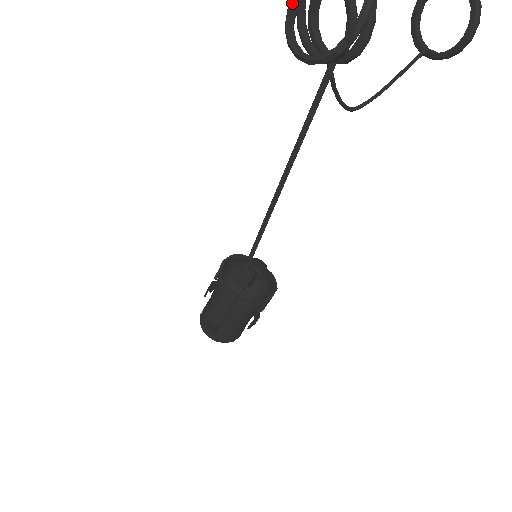
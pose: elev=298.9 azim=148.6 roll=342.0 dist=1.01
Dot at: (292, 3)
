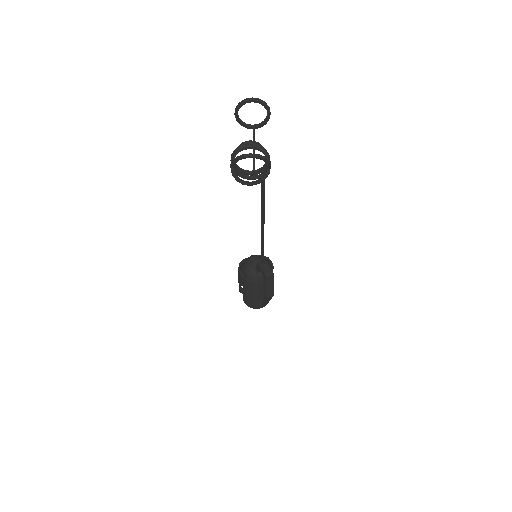
Dot at: (234, 173)
